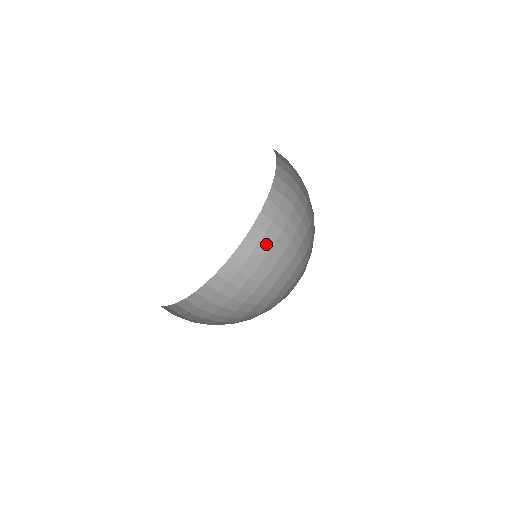
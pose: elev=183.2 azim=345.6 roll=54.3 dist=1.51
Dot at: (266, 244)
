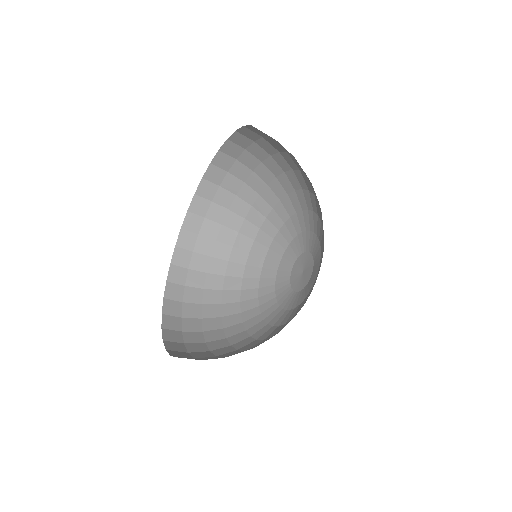
Dot at: (217, 213)
